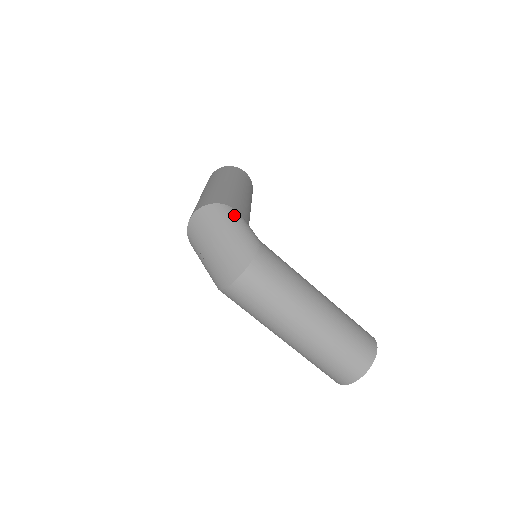
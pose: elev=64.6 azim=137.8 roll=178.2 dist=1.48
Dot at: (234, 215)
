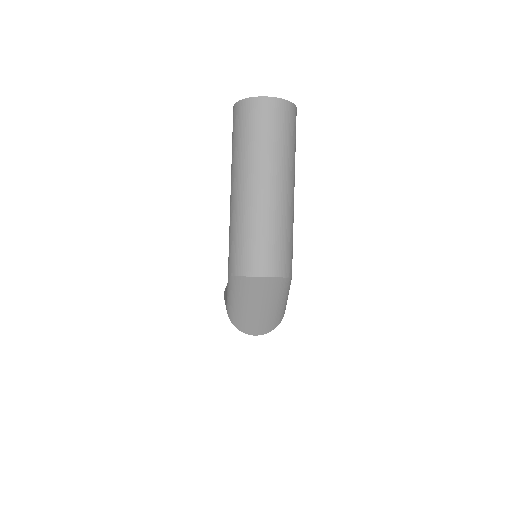
Dot at: (289, 288)
